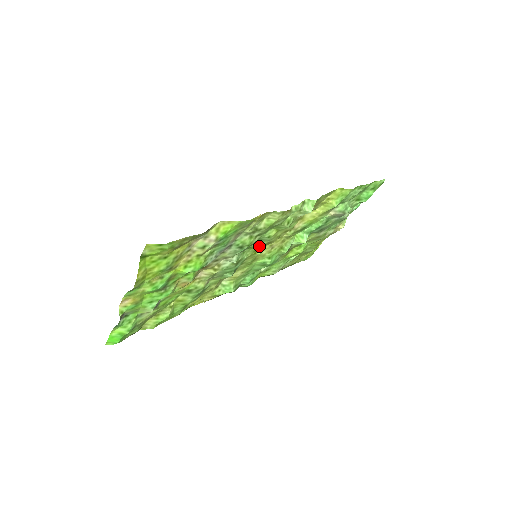
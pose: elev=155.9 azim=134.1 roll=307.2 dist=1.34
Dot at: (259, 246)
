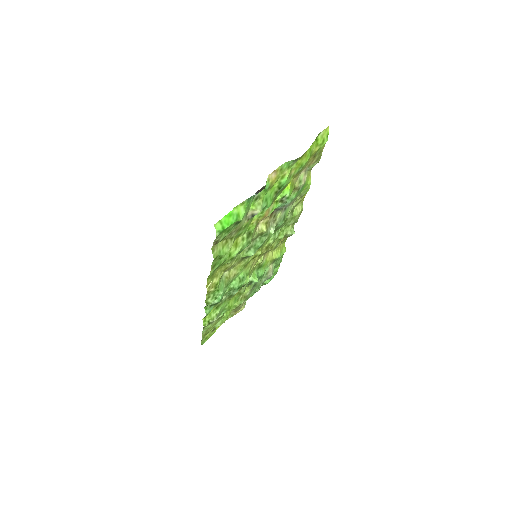
Dot at: (266, 243)
